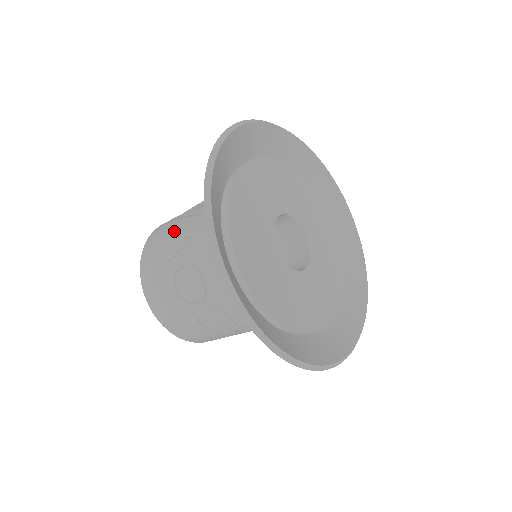
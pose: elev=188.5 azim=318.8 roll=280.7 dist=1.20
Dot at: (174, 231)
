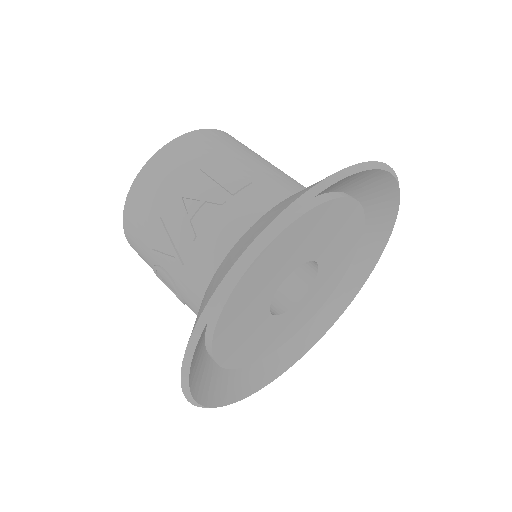
Dot at: (165, 222)
